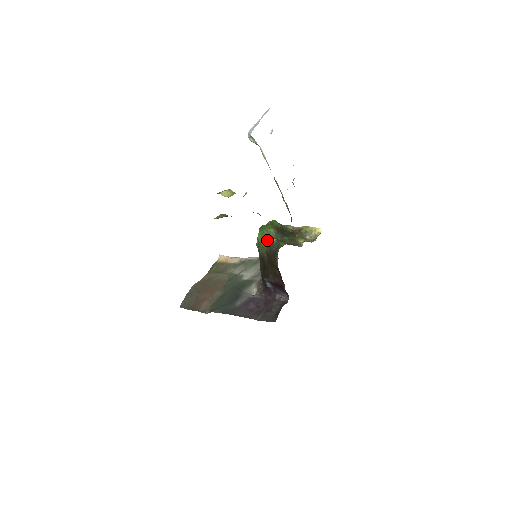
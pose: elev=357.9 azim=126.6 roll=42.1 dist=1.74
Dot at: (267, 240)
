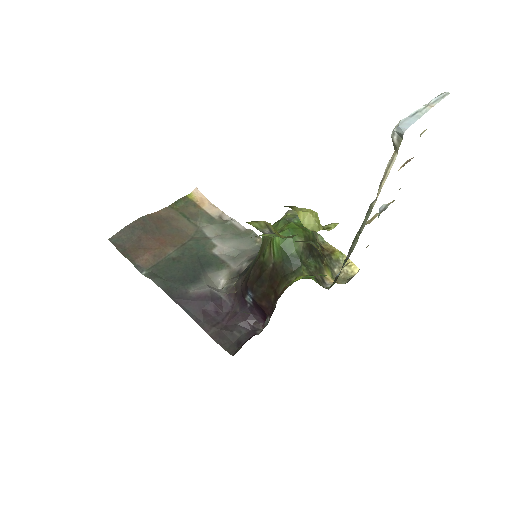
Dot at: (287, 251)
